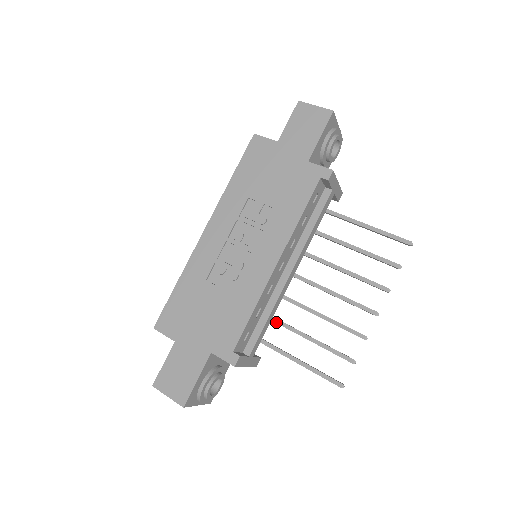
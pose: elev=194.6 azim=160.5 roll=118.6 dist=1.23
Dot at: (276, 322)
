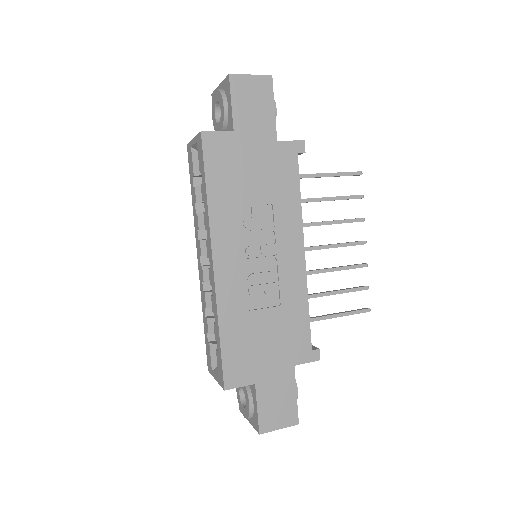
Dot at: occluded
